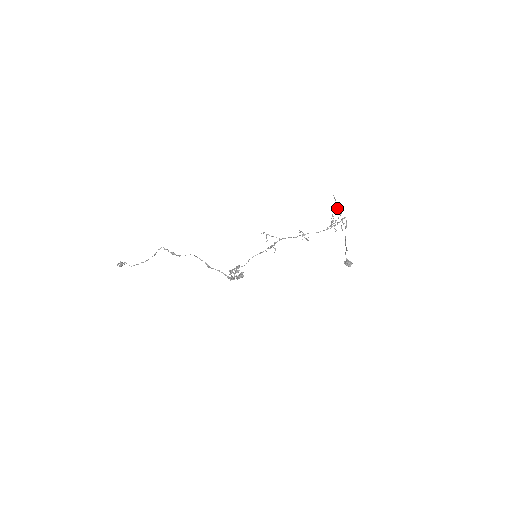
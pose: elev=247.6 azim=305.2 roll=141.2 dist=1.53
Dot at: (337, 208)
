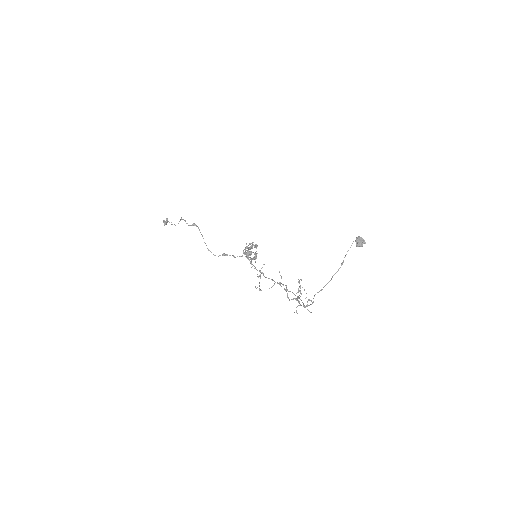
Dot at: (293, 299)
